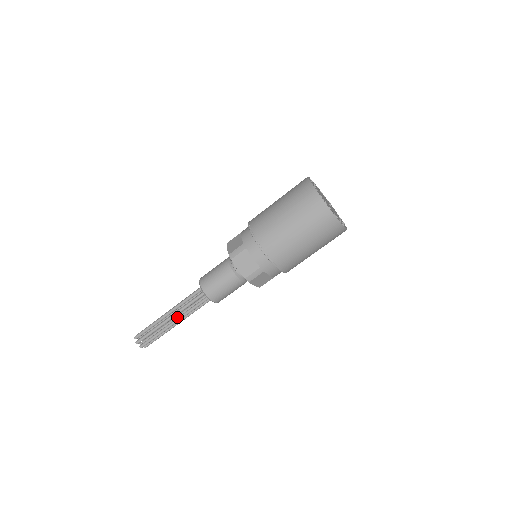
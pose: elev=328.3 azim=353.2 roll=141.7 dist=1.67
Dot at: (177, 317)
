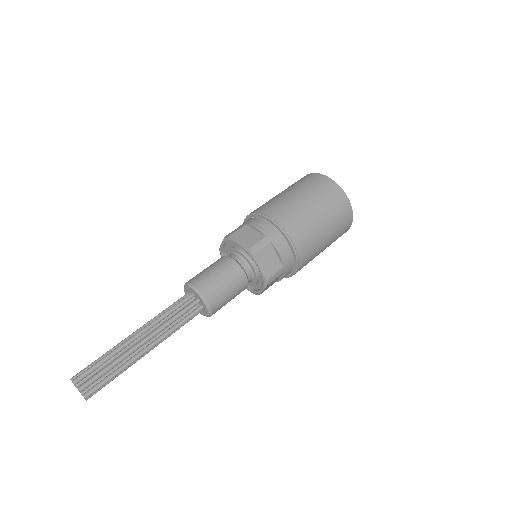
Dot at: (148, 336)
